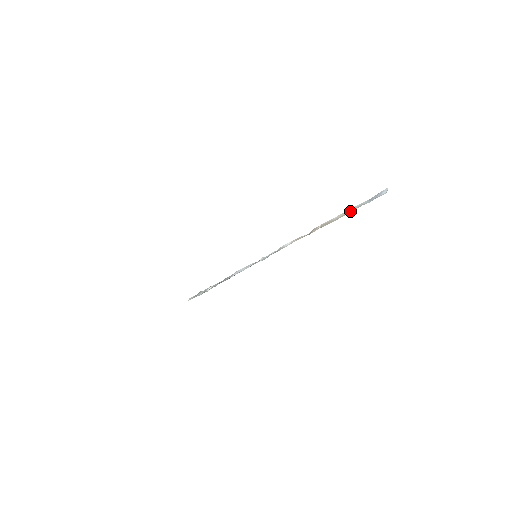
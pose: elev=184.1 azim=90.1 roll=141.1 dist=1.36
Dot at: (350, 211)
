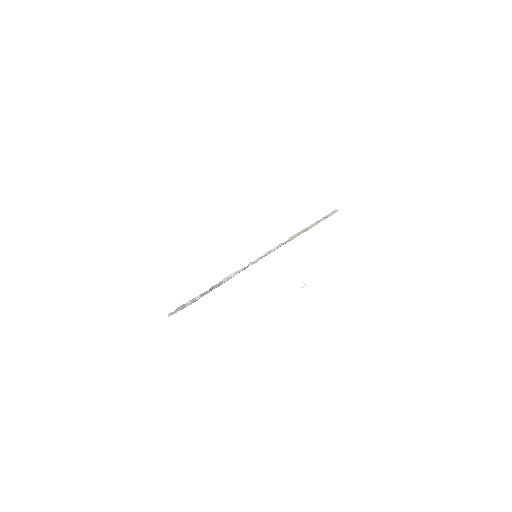
Dot at: (318, 222)
